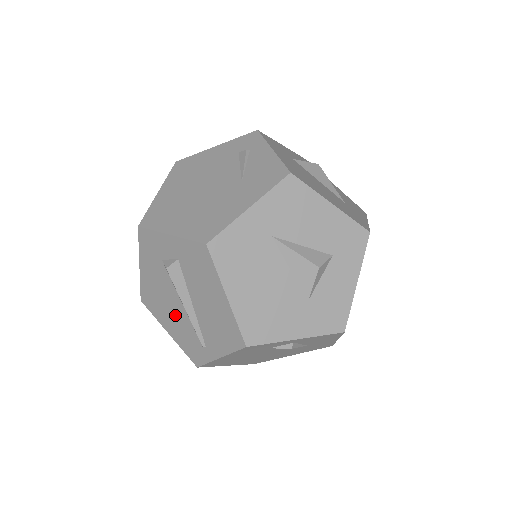
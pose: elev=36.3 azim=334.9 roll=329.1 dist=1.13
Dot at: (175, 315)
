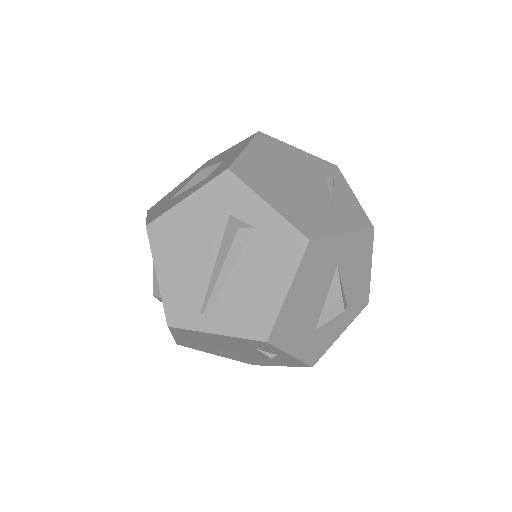
Dot at: (190, 267)
